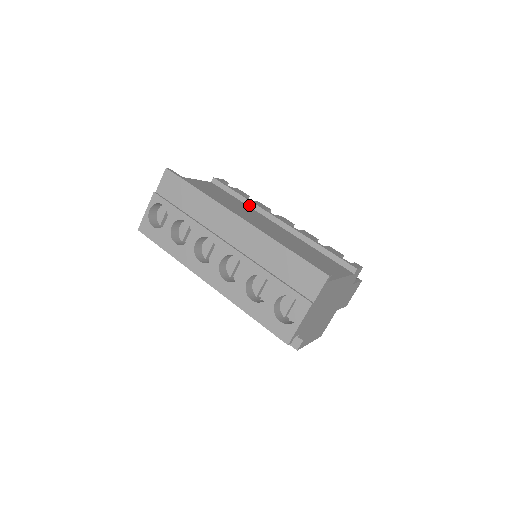
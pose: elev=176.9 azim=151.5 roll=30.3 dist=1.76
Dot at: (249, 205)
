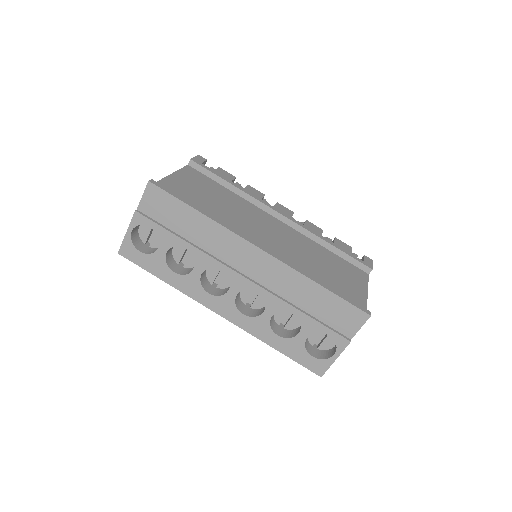
Dot at: (241, 196)
